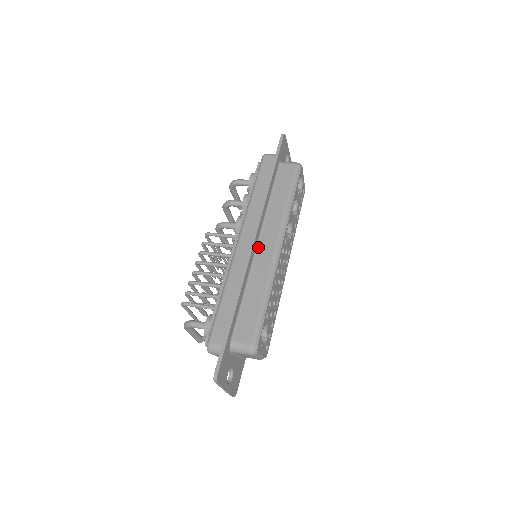
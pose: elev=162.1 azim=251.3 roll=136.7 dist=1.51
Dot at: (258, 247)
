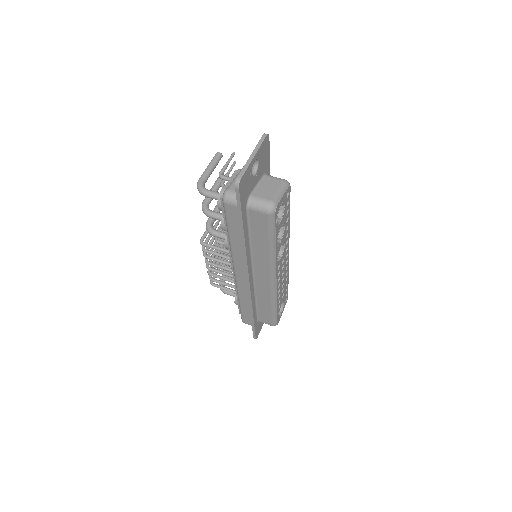
Dot at: (255, 278)
